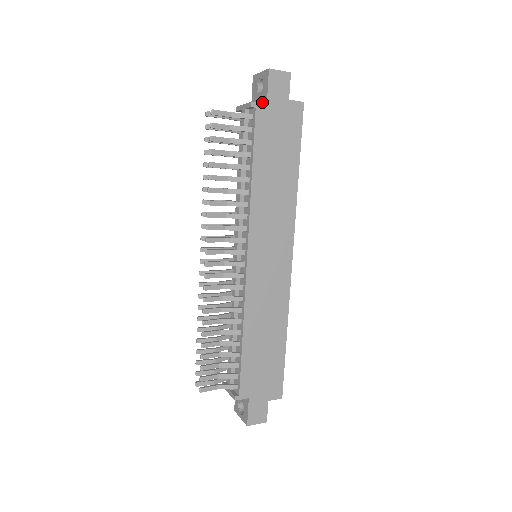
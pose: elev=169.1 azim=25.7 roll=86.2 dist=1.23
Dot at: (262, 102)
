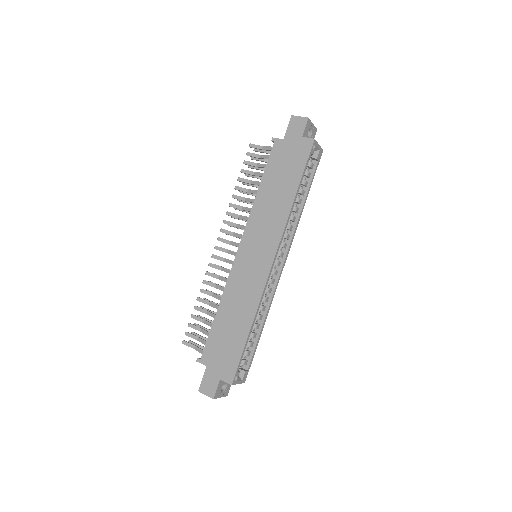
Dot at: occluded
